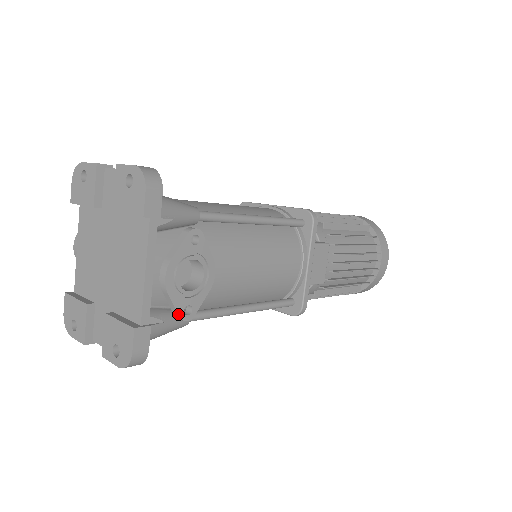
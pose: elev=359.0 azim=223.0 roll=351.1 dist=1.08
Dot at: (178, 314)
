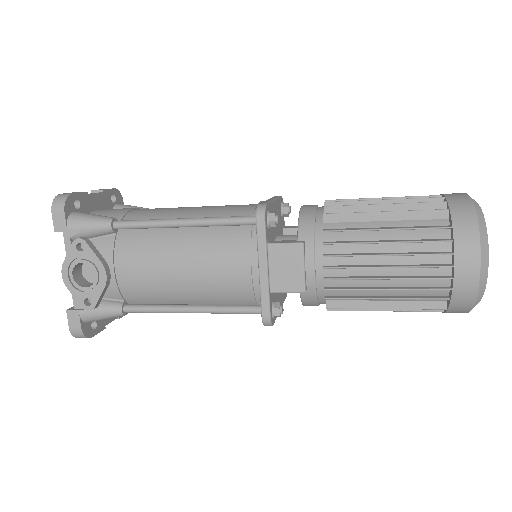
Dot at: (80, 304)
